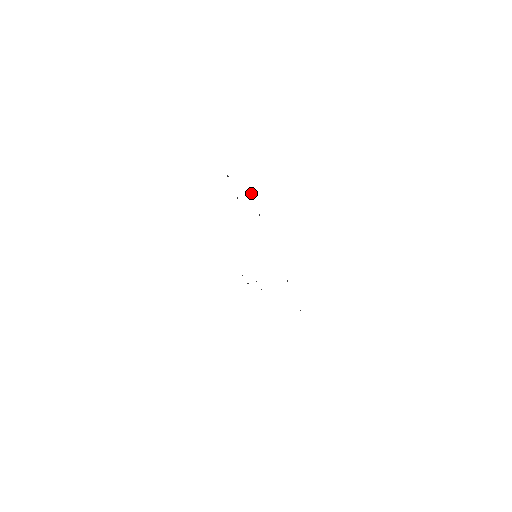
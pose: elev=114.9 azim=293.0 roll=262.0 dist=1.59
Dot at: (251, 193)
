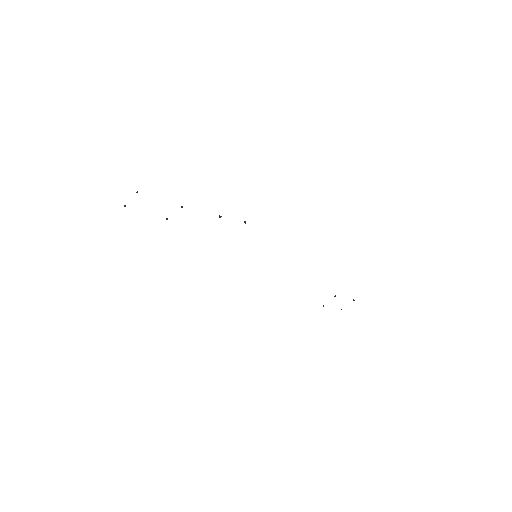
Dot at: (136, 192)
